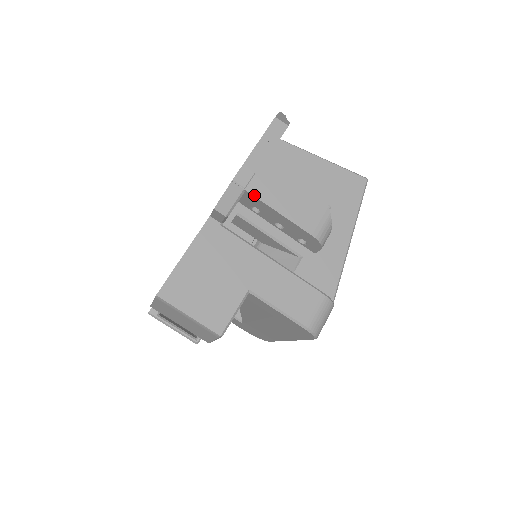
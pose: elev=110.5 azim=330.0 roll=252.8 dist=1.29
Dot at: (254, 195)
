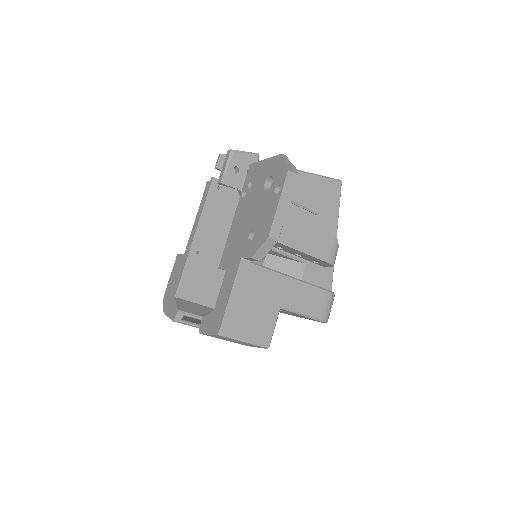
Dot at: (285, 245)
